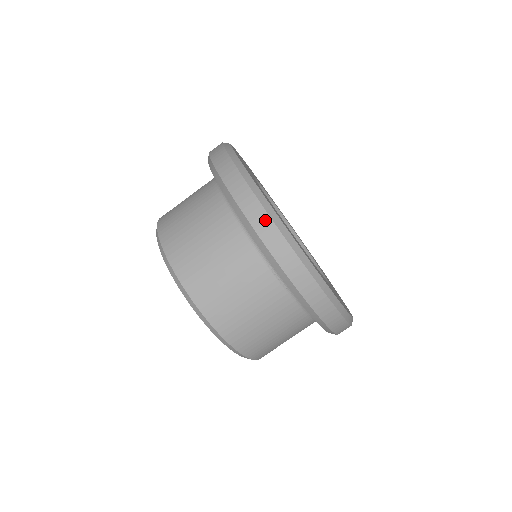
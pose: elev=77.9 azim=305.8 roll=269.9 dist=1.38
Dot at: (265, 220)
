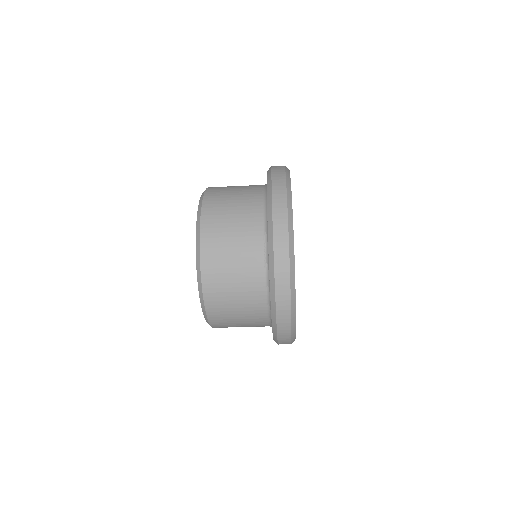
Dot at: occluded
